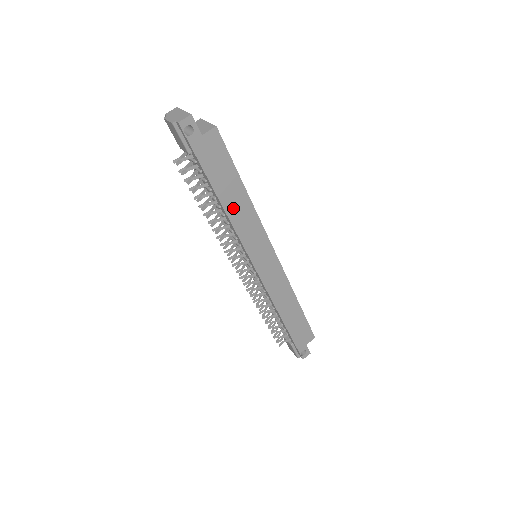
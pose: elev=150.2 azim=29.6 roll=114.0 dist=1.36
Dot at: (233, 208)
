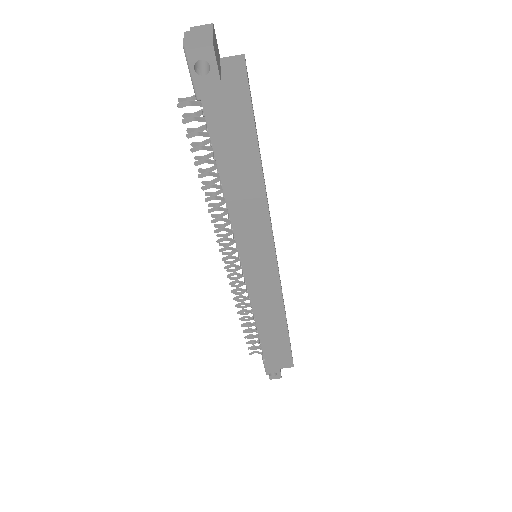
Dot at: (237, 194)
